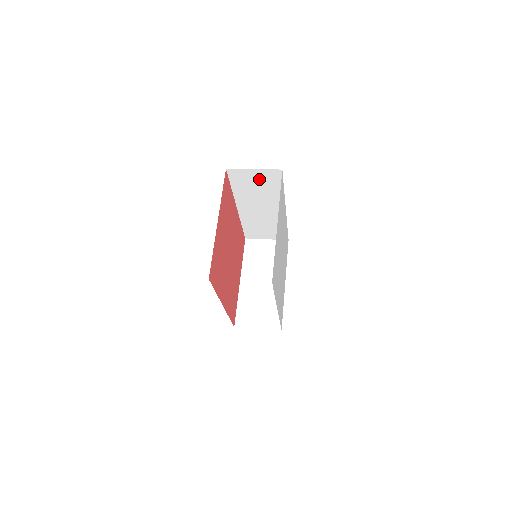
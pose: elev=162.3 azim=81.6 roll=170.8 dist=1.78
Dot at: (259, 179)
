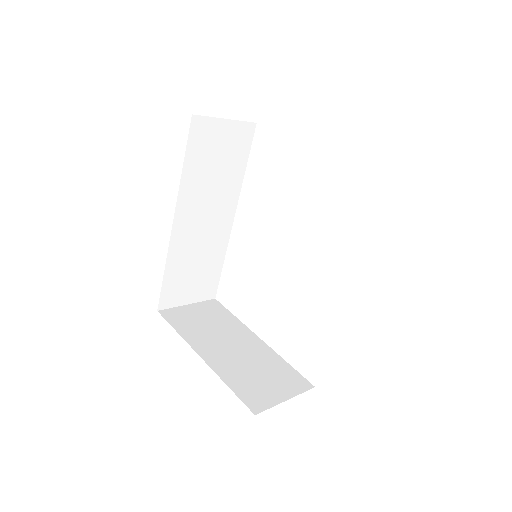
Dot at: (225, 144)
